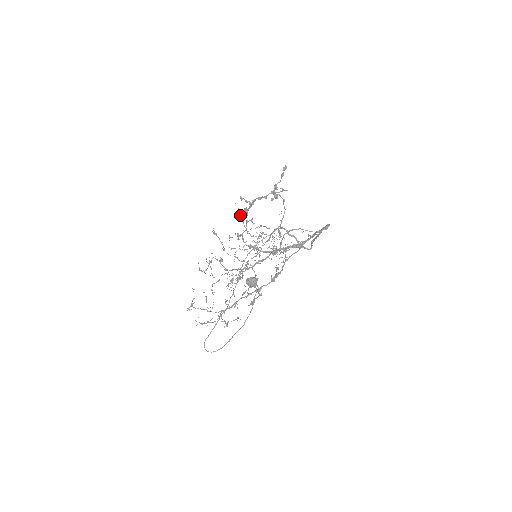
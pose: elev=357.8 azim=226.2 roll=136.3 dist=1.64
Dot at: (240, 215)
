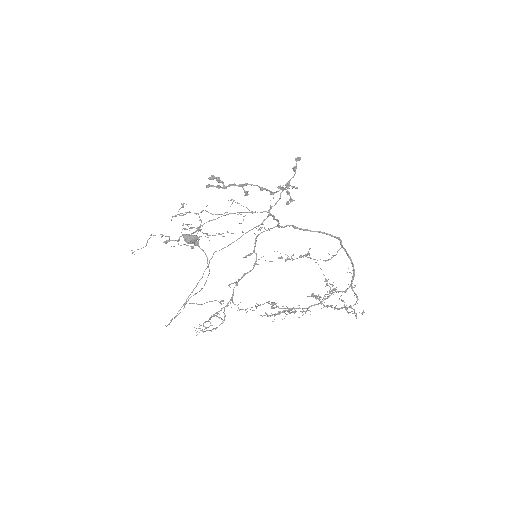
Dot at: occluded
